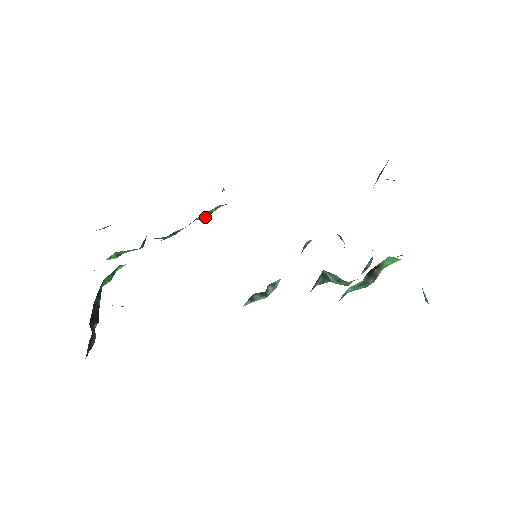
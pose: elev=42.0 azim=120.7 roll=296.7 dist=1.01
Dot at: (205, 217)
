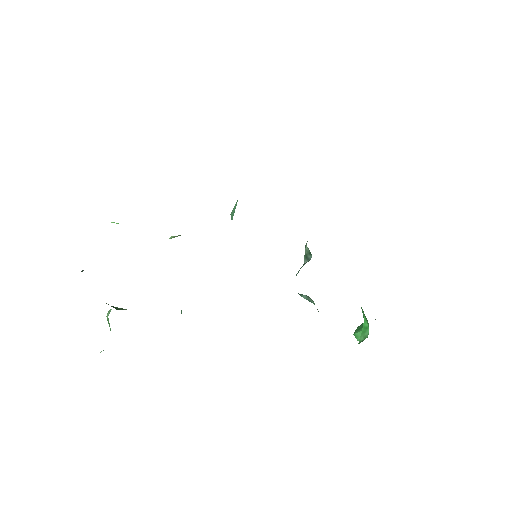
Dot at: occluded
